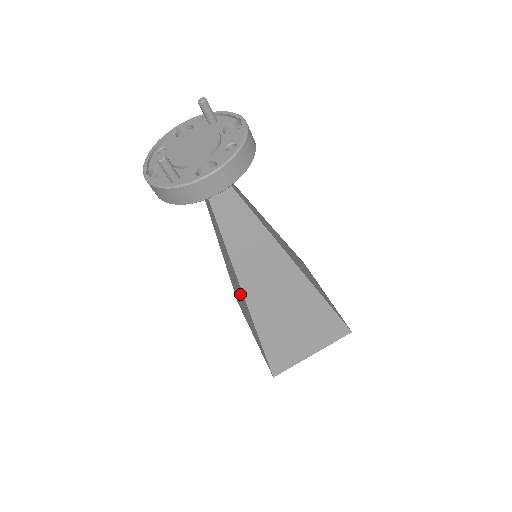
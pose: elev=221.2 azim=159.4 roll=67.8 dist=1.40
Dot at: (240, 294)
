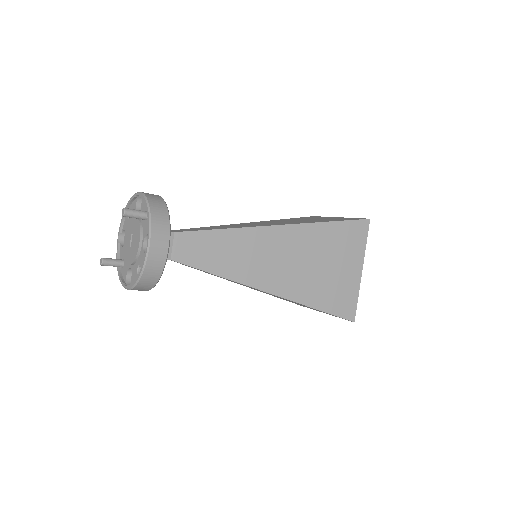
Dot at: occluded
